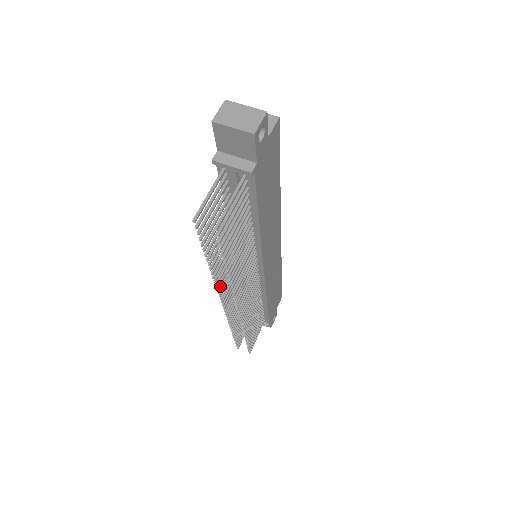
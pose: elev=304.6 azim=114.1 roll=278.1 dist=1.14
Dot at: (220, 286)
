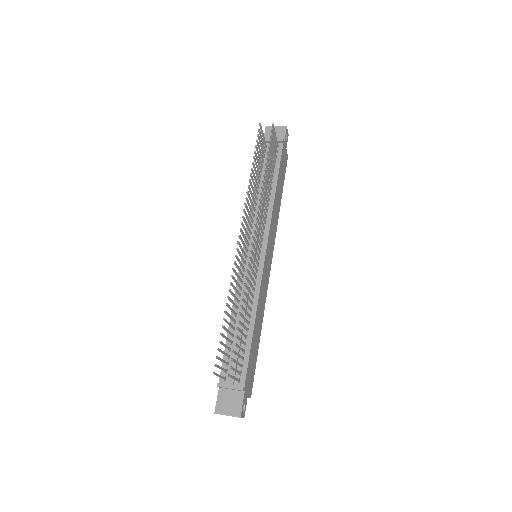
Dot at: (244, 212)
